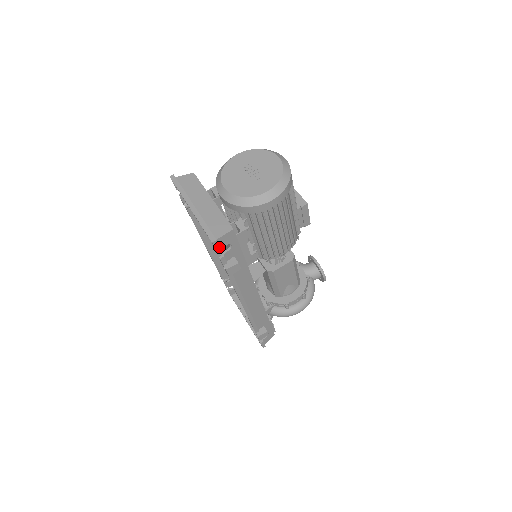
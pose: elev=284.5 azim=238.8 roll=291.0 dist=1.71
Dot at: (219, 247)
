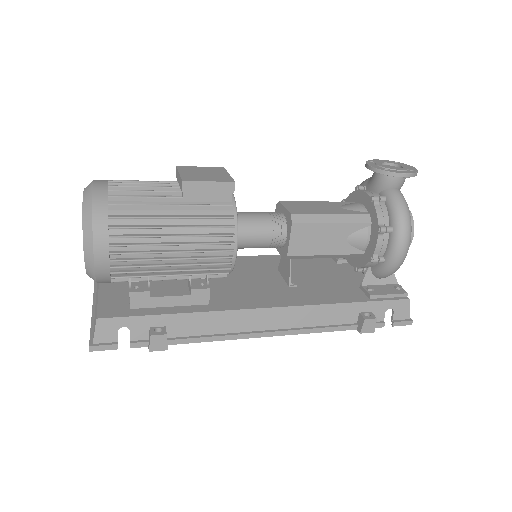
Dot at: (106, 345)
